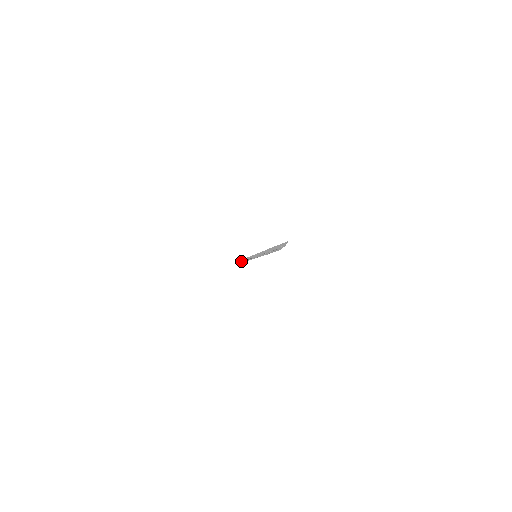
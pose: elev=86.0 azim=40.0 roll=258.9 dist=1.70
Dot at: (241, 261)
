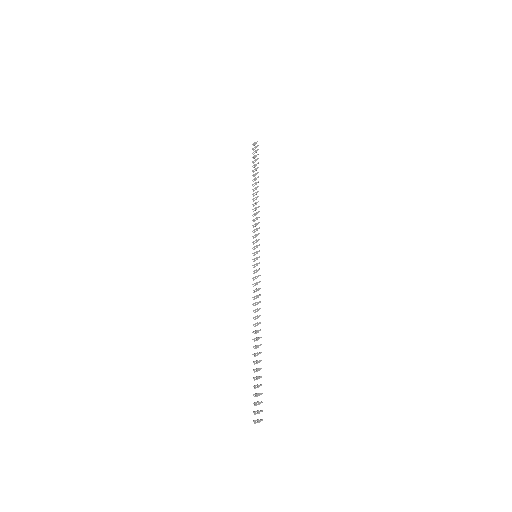
Dot at: (252, 166)
